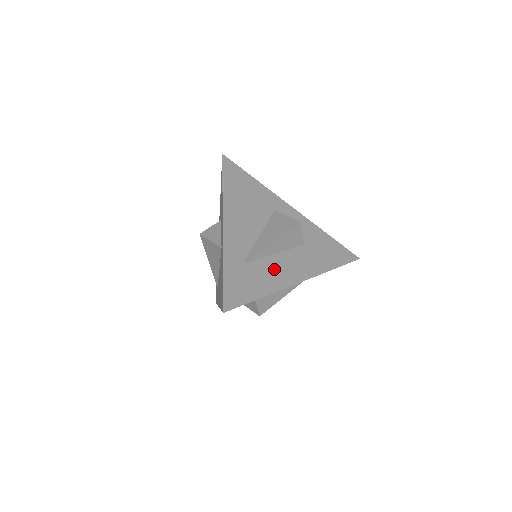
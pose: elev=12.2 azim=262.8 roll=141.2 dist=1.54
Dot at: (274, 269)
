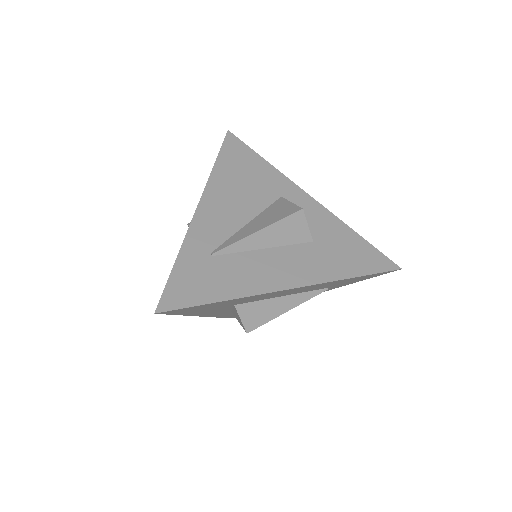
Dot at: (254, 267)
